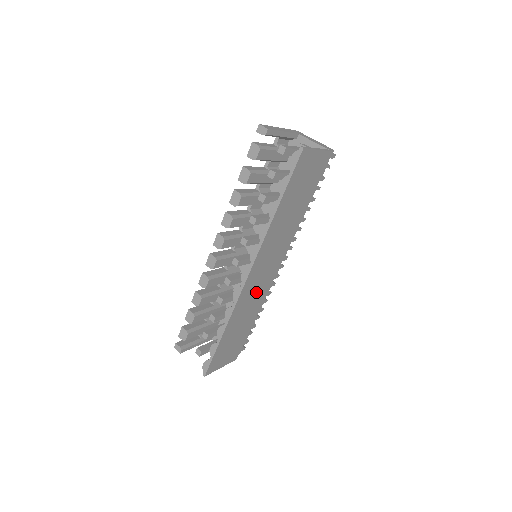
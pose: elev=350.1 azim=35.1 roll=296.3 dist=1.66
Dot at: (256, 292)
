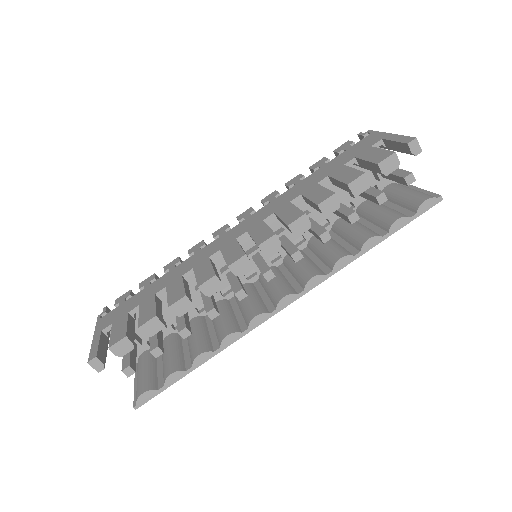
Dot at: occluded
